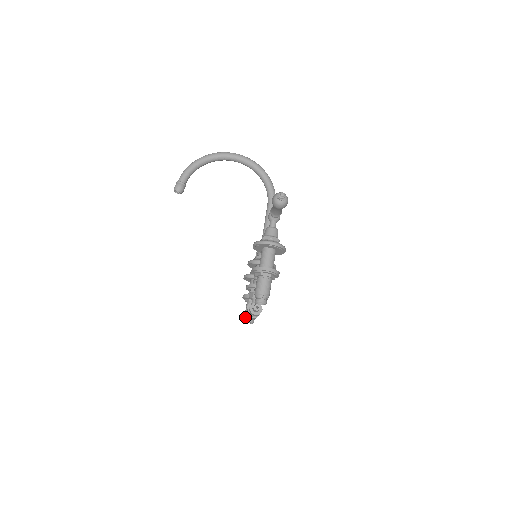
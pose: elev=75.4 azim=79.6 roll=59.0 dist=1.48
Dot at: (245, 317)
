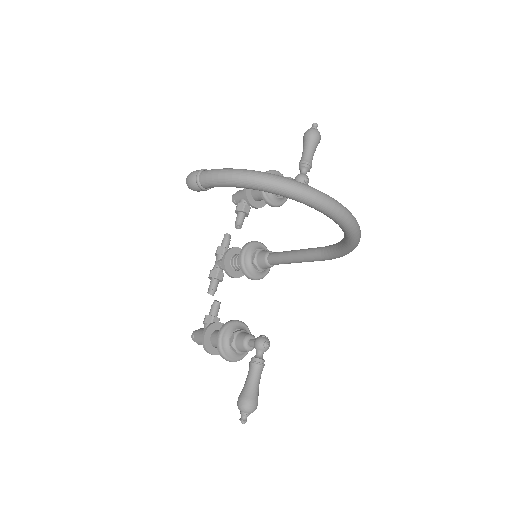
Dot at: (234, 197)
